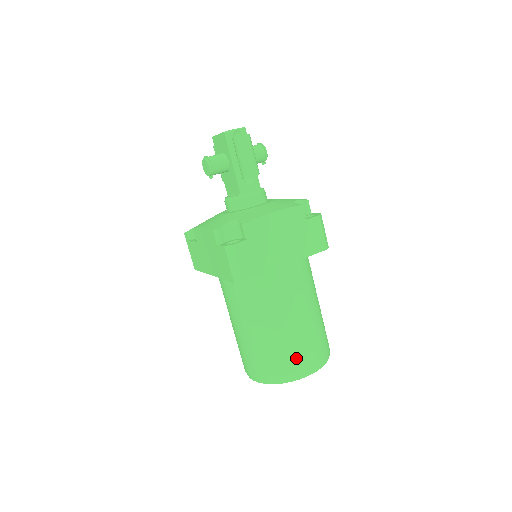
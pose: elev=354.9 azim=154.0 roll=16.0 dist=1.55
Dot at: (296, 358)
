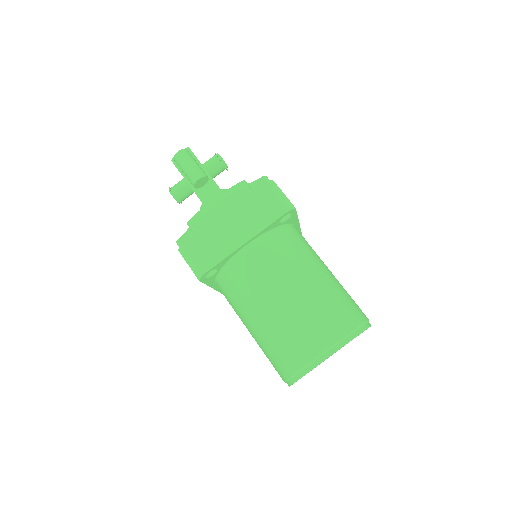
Dot at: (301, 340)
